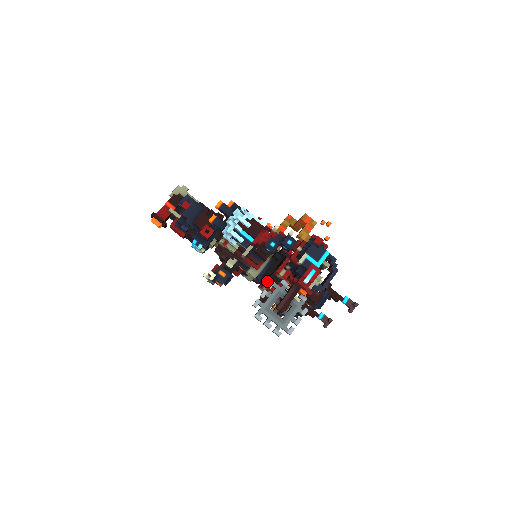
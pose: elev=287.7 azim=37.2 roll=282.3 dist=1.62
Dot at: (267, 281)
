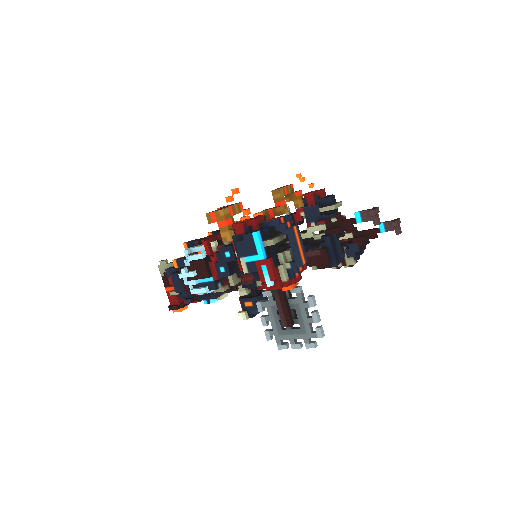
Dot at: occluded
